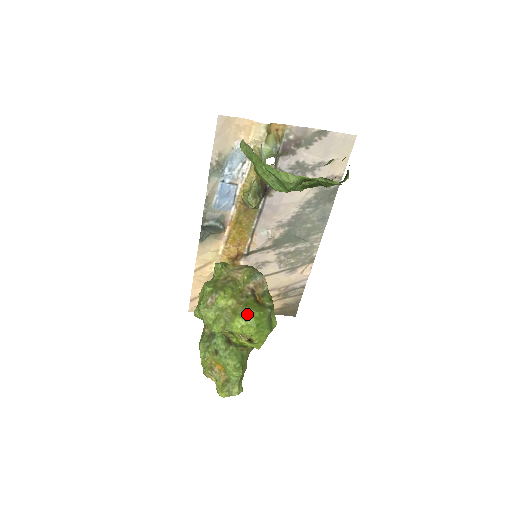
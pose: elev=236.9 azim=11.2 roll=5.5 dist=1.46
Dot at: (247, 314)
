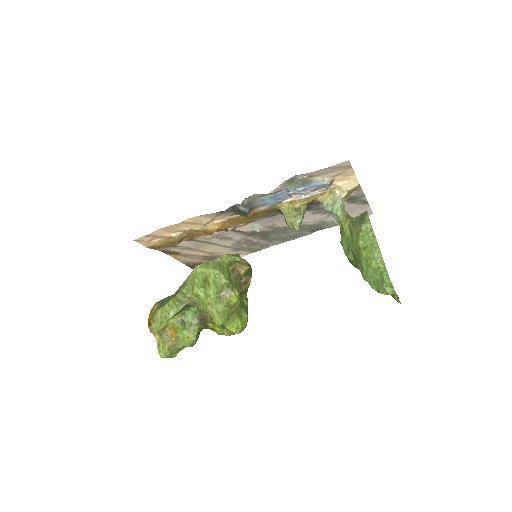
Dot at: (243, 317)
